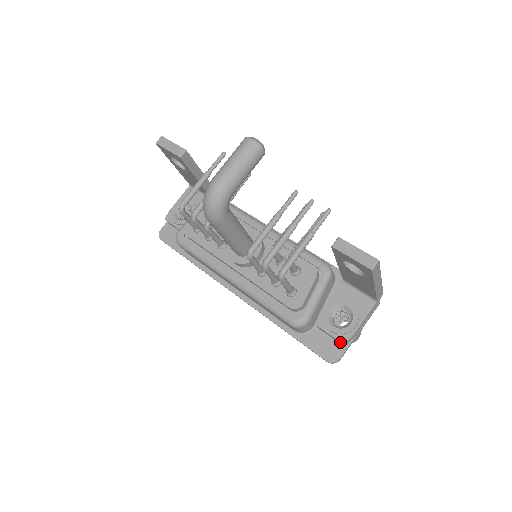
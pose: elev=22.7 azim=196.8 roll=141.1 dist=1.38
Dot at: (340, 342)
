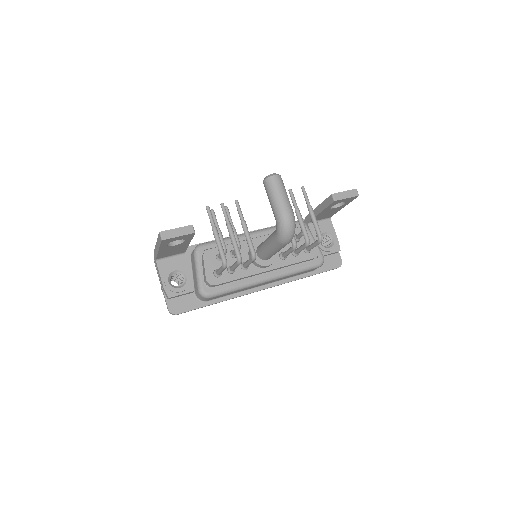
Dot at: occluded
